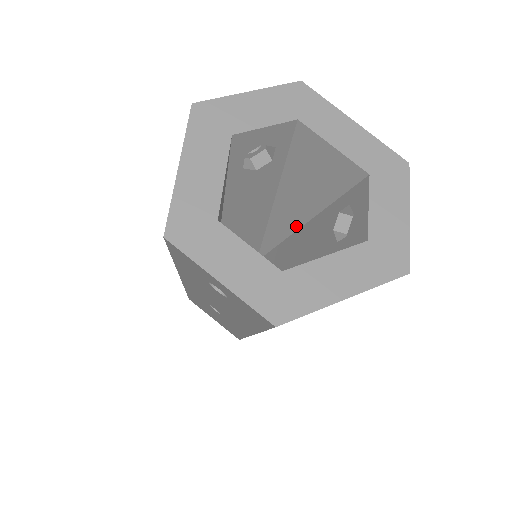
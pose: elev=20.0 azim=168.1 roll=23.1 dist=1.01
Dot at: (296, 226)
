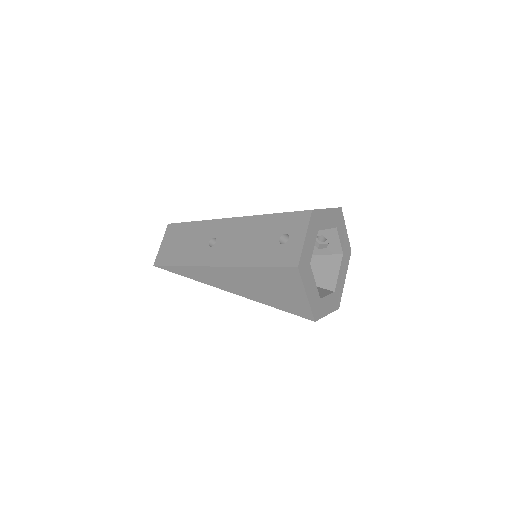
Dot at: occluded
